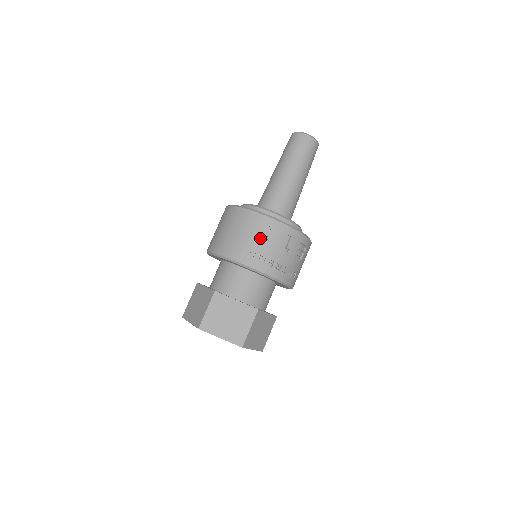
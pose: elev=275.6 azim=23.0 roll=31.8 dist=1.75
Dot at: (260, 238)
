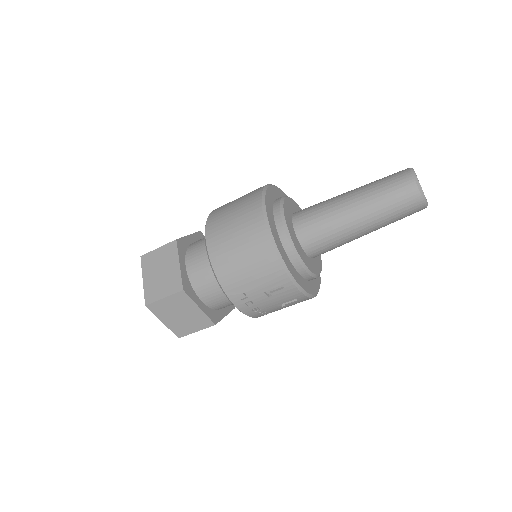
Dot at: (264, 289)
